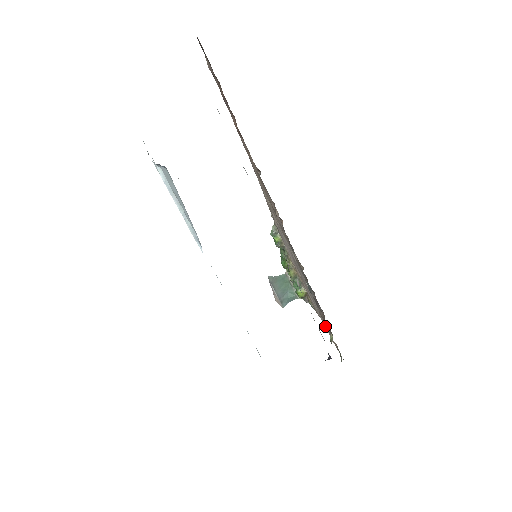
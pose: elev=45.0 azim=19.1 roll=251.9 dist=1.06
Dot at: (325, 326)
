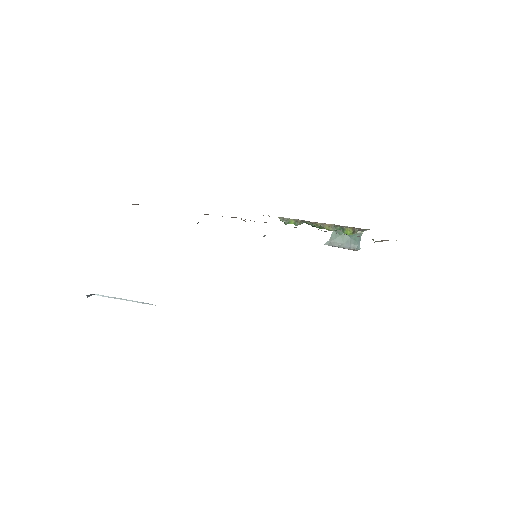
Dot at: occluded
